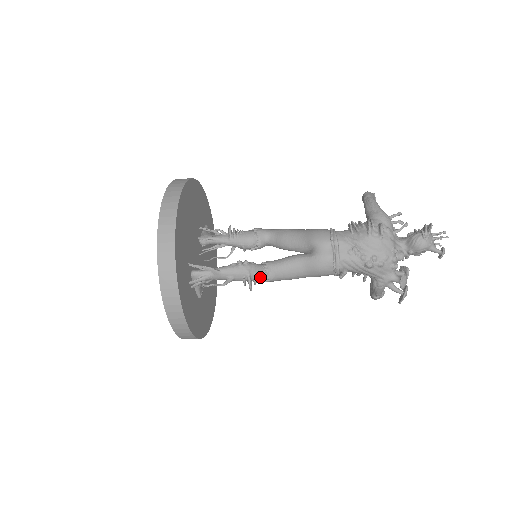
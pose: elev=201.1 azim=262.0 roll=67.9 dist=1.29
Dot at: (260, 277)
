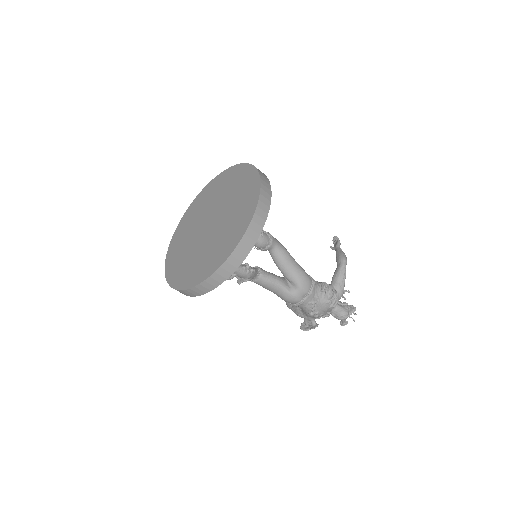
Dot at: (250, 279)
